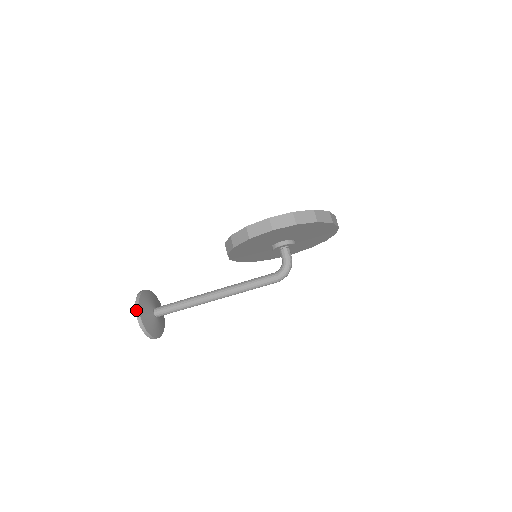
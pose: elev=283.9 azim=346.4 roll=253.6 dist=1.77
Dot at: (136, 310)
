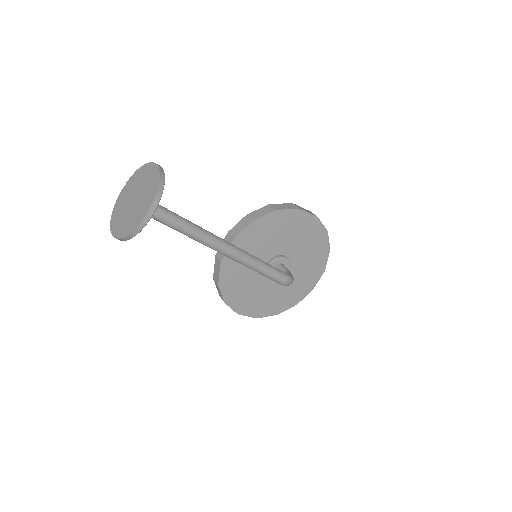
Dot at: occluded
